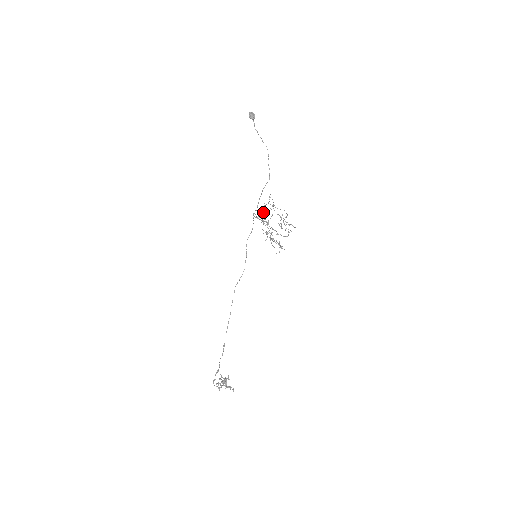
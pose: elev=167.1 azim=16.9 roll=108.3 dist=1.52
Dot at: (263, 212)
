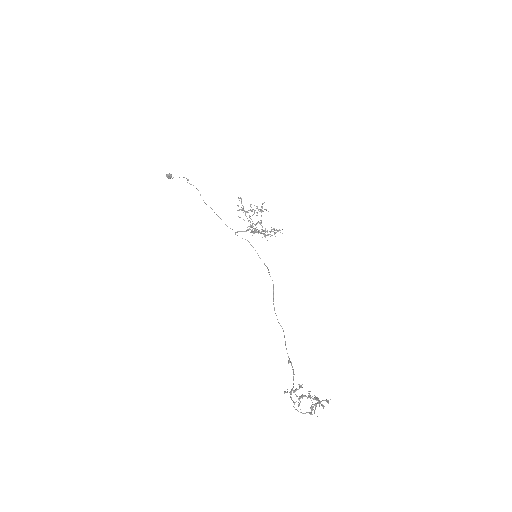
Dot at: (253, 226)
